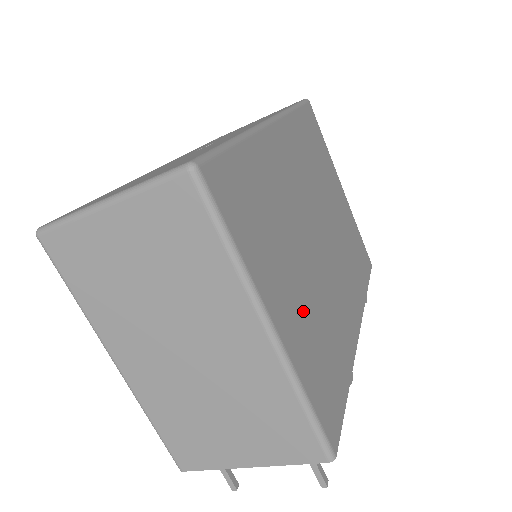
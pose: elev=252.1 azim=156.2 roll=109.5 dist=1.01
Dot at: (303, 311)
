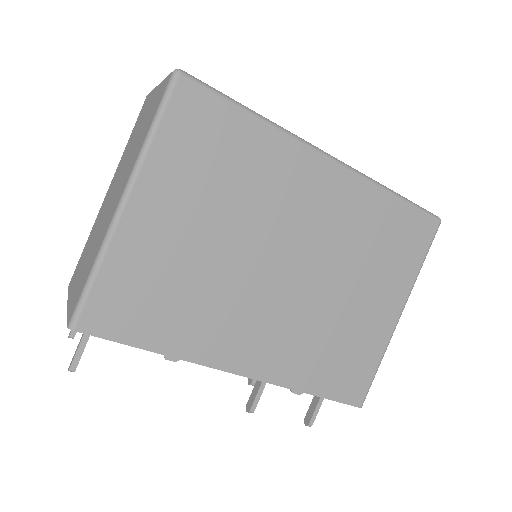
Dot at: (175, 247)
